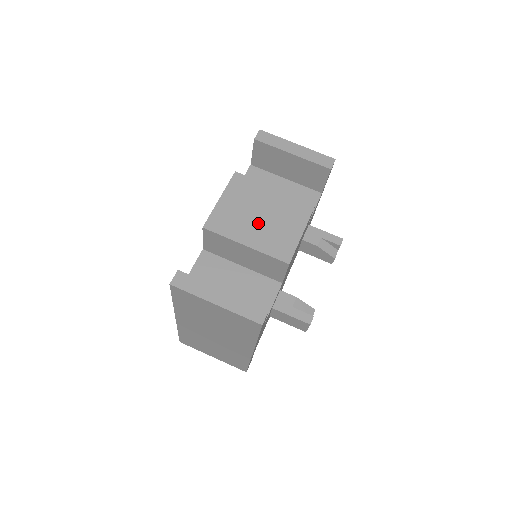
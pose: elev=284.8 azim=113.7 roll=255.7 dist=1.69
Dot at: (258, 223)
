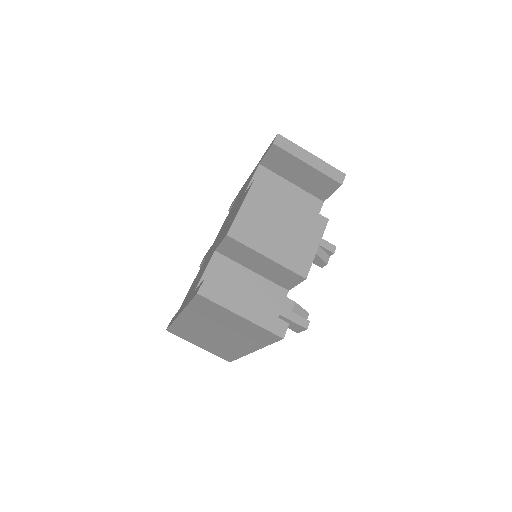
Dot at: (278, 235)
